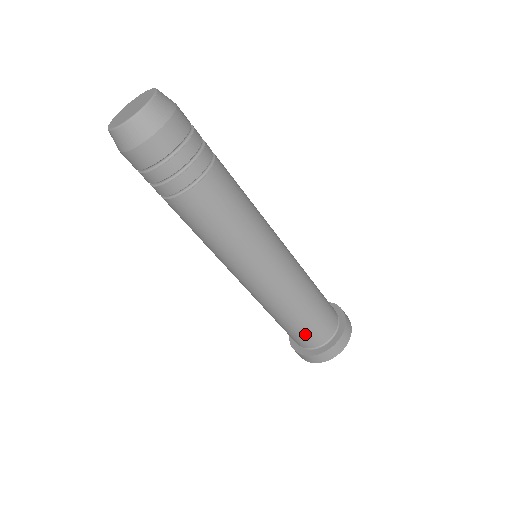
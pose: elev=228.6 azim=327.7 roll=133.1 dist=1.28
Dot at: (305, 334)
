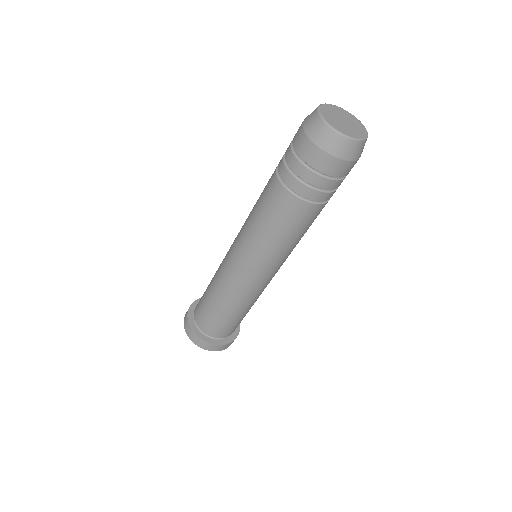
Dot at: (210, 320)
